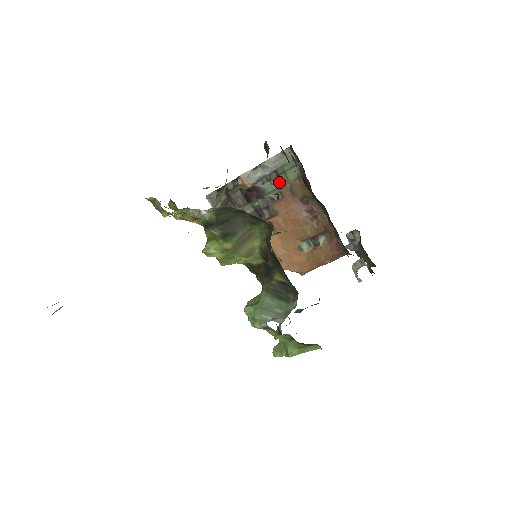
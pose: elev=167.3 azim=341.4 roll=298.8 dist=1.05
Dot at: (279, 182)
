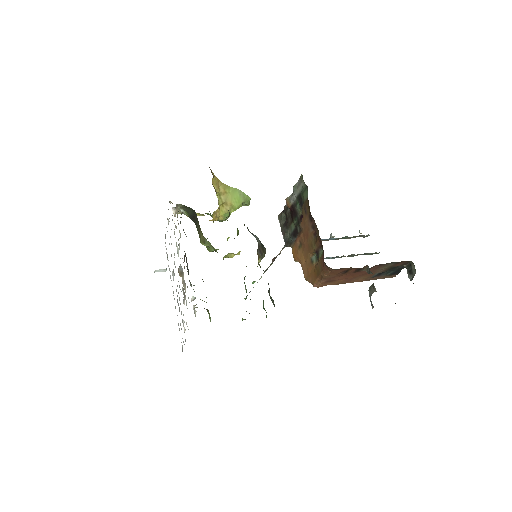
Dot at: (301, 203)
